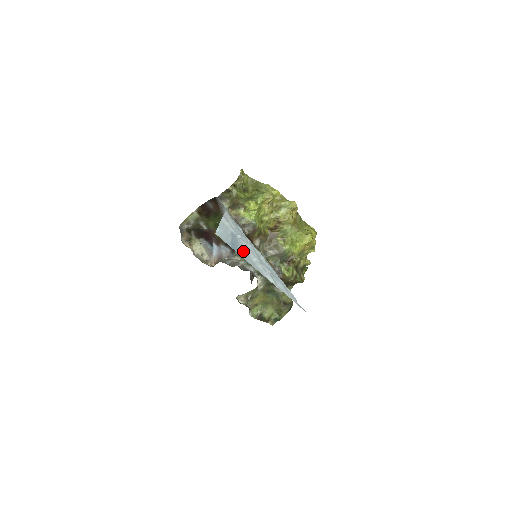
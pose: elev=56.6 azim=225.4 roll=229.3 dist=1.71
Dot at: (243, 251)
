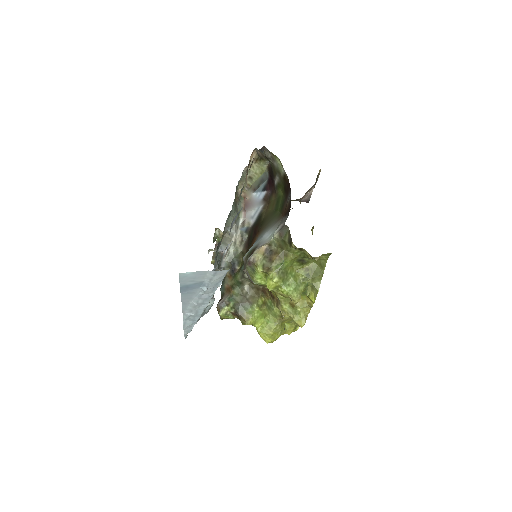
Dot at: (191, 294)
